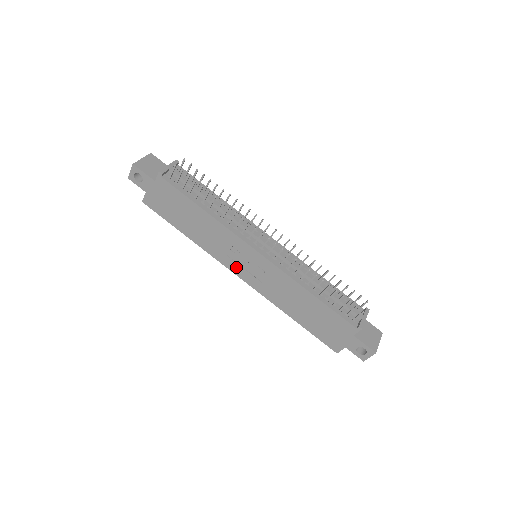
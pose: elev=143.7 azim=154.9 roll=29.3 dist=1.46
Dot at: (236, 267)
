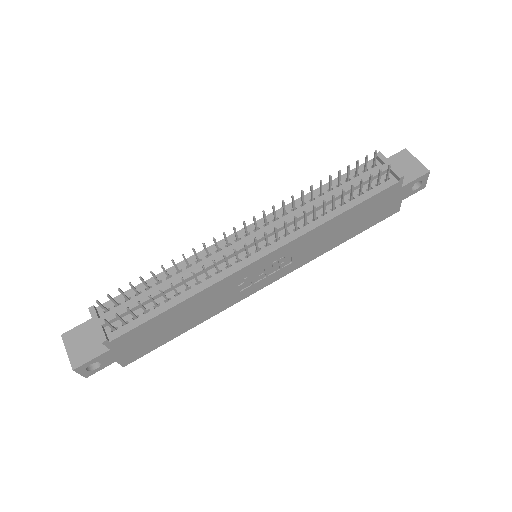
Dot at: (258, 285)
